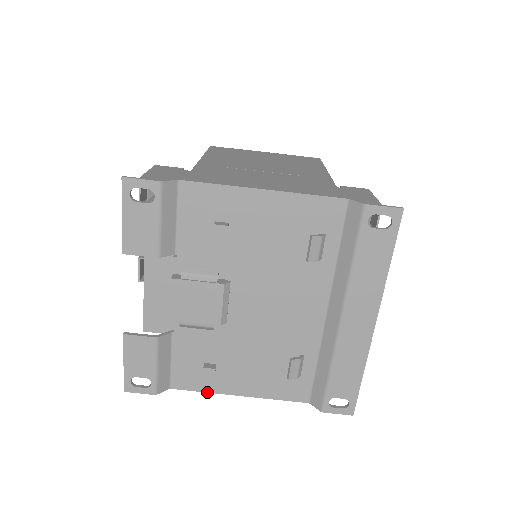
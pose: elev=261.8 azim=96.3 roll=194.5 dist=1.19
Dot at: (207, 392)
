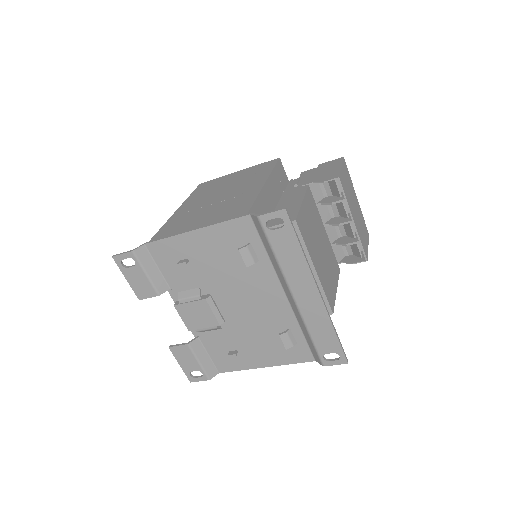
Dot at: occluded
